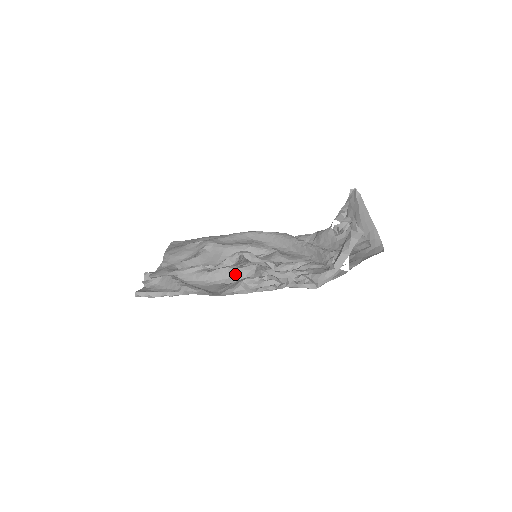
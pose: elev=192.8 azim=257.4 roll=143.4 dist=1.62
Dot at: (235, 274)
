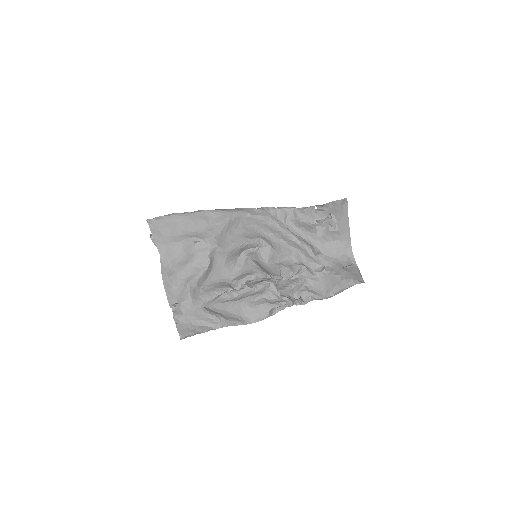
Dot at: (254, 294)
